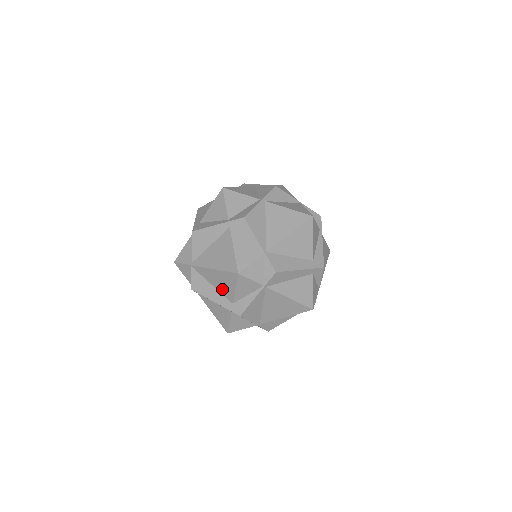
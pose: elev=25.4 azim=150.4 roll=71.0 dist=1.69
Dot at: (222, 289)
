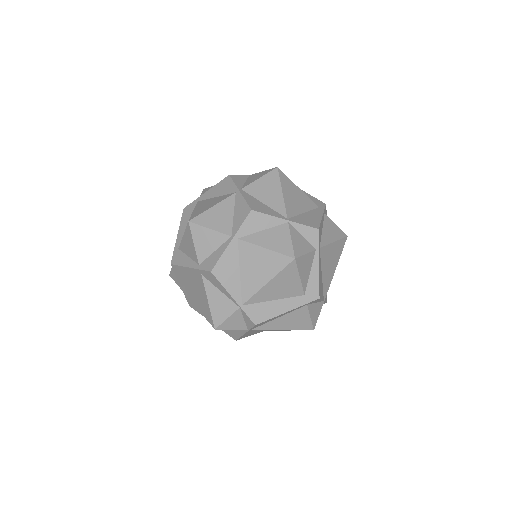
Dot at: occluded
